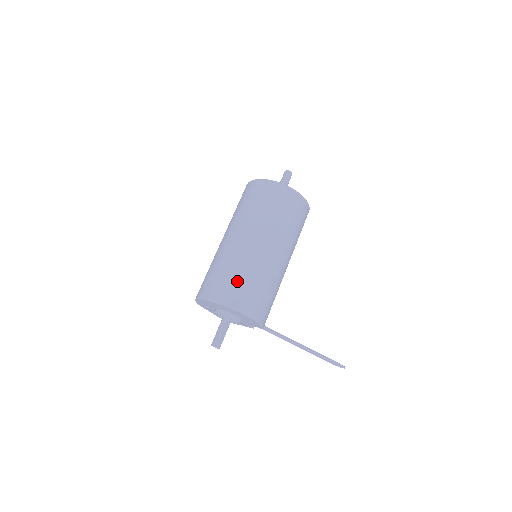
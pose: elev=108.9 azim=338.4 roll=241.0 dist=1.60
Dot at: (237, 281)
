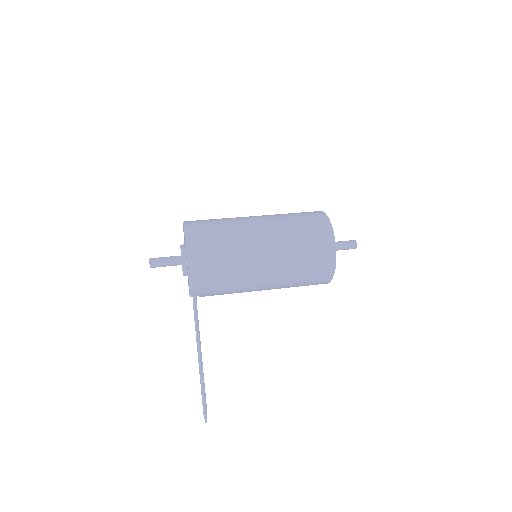
Dot at: (214, 233)
